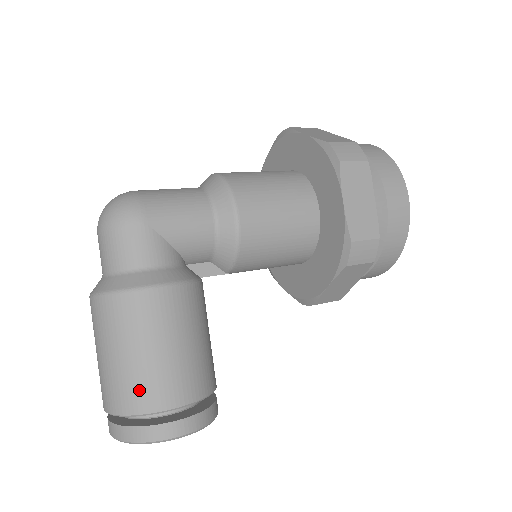
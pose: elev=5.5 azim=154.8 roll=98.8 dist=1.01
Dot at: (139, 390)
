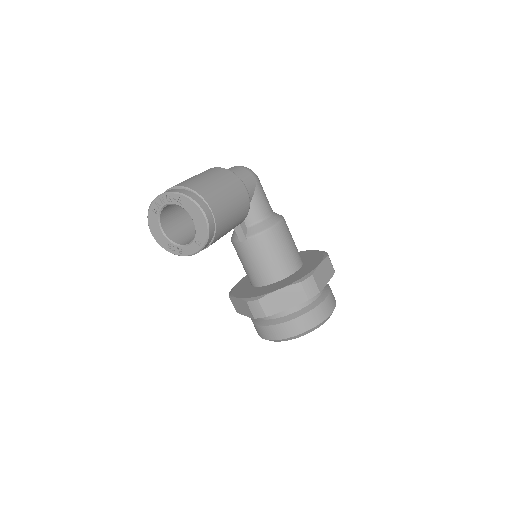
Dot at: (208, 190)
